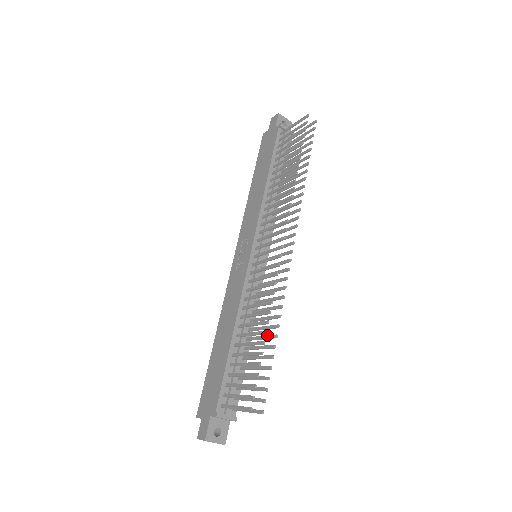
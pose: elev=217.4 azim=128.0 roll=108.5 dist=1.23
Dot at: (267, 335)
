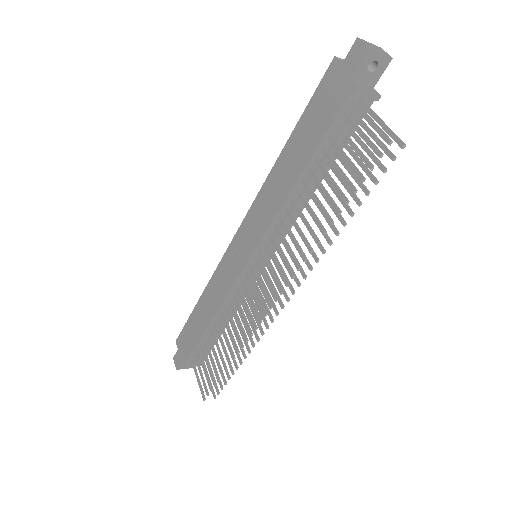
Dot at: occluded
